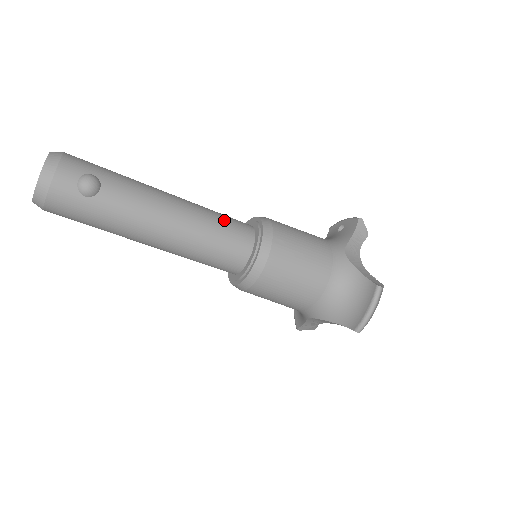
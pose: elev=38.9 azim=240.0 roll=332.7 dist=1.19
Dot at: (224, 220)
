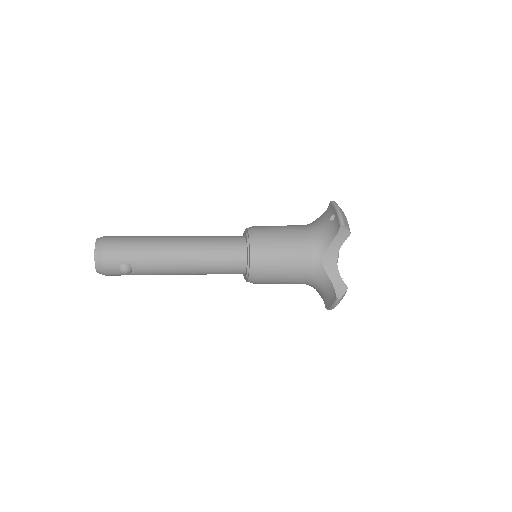
Dot at: (221, 257)
